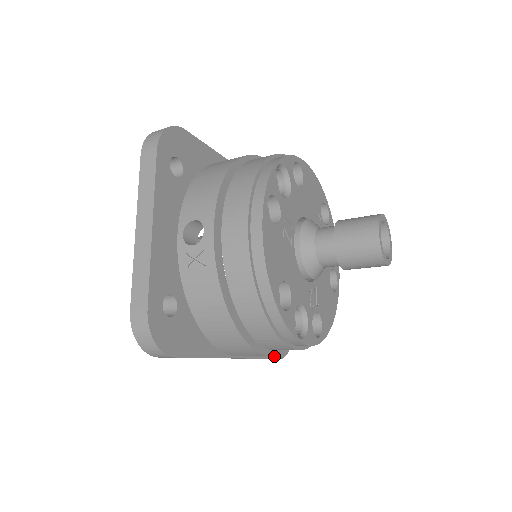
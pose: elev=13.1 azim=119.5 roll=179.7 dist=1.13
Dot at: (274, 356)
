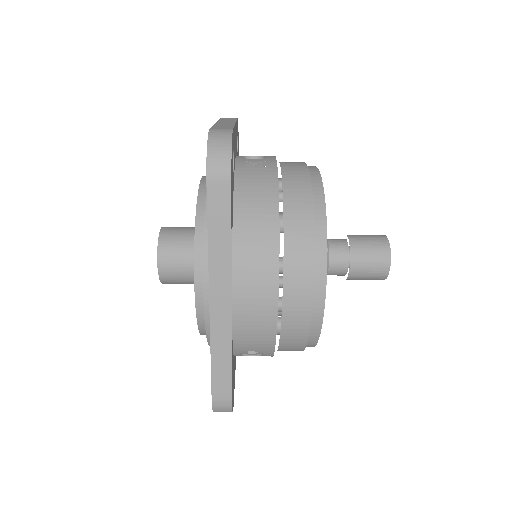
Dot at: (232, 381)
